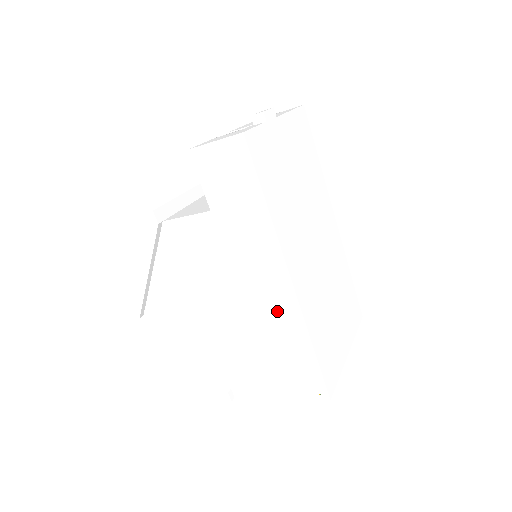
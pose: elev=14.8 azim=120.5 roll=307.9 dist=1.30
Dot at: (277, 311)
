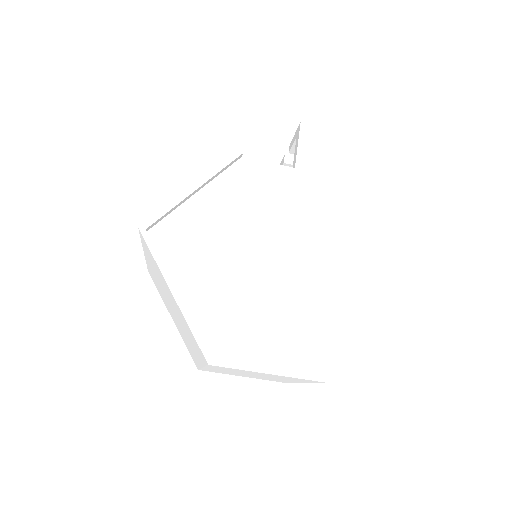
Dot at: (314, 271)
